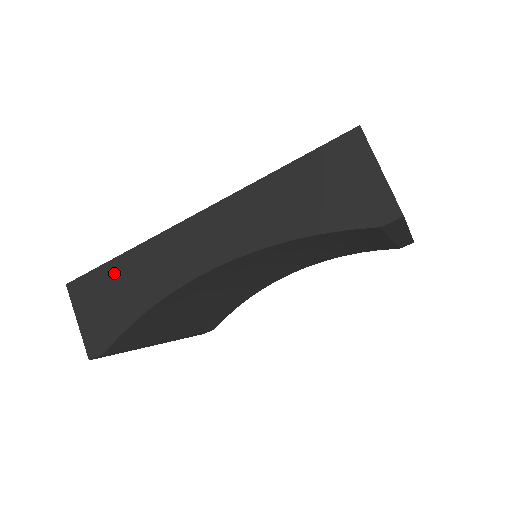
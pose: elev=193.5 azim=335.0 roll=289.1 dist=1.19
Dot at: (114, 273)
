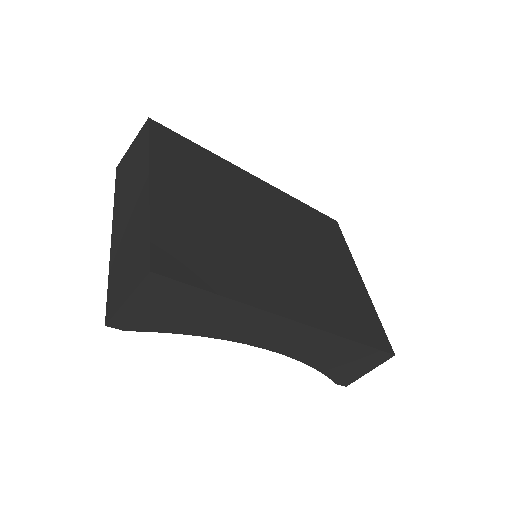
Dot at: (204, 302)
